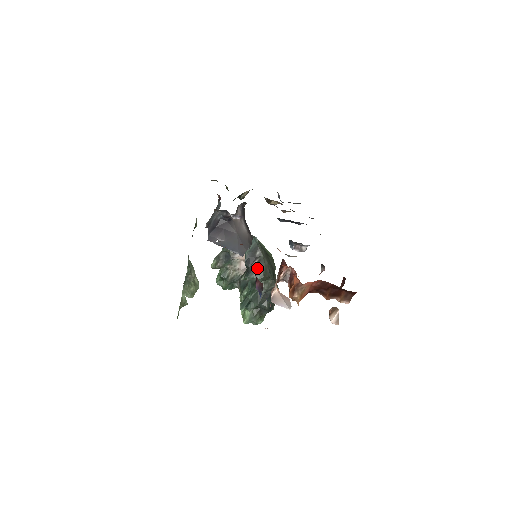
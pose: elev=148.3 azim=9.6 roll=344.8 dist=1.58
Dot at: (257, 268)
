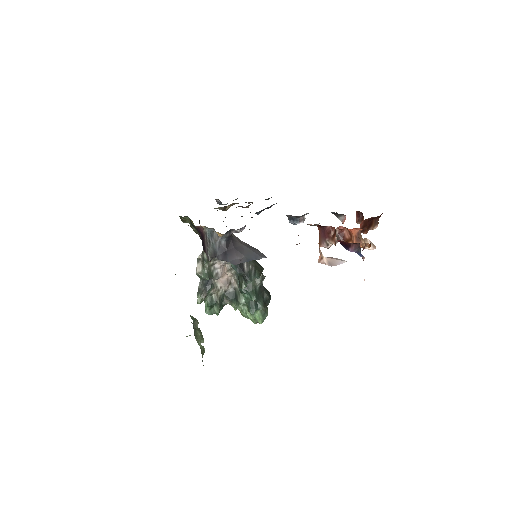
Dot at: (250, 269)
